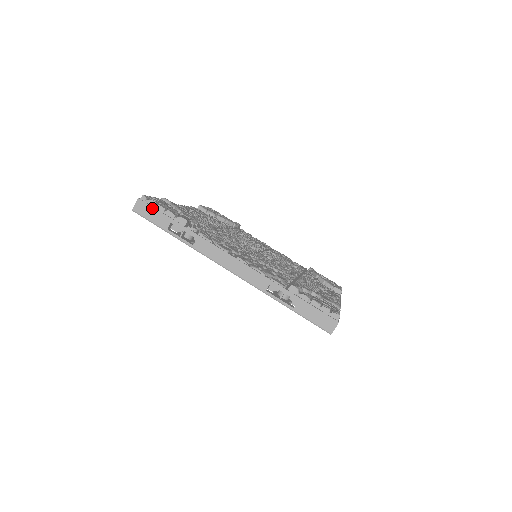
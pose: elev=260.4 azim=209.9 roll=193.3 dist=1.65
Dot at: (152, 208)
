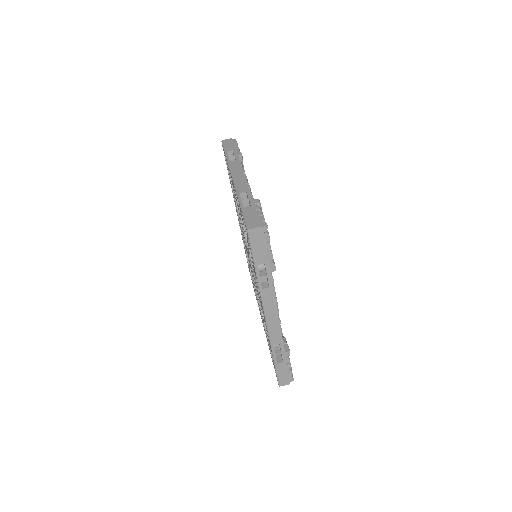
Dot at: (232, 143)
